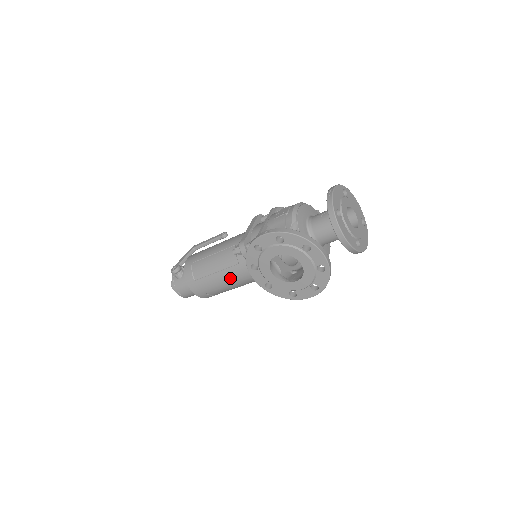
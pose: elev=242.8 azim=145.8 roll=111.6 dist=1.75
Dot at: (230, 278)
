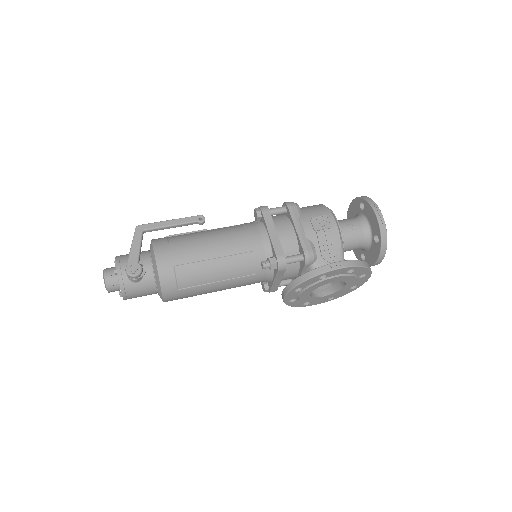
Dot at: (232, 286)
